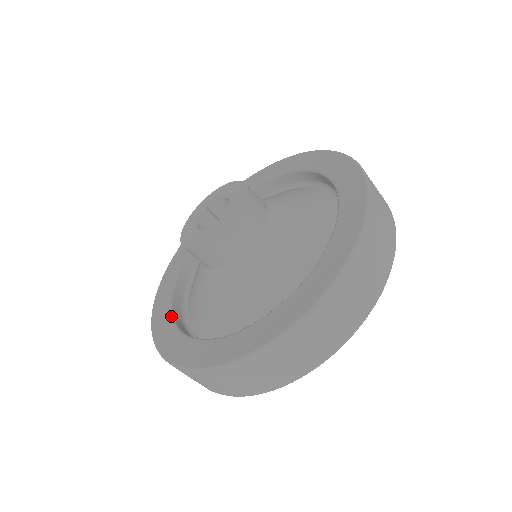
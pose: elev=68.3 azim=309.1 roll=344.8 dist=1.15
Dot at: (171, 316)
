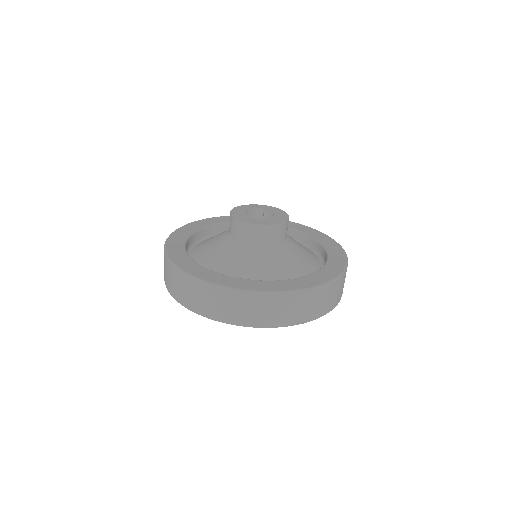
Dot at: (185, 246)
